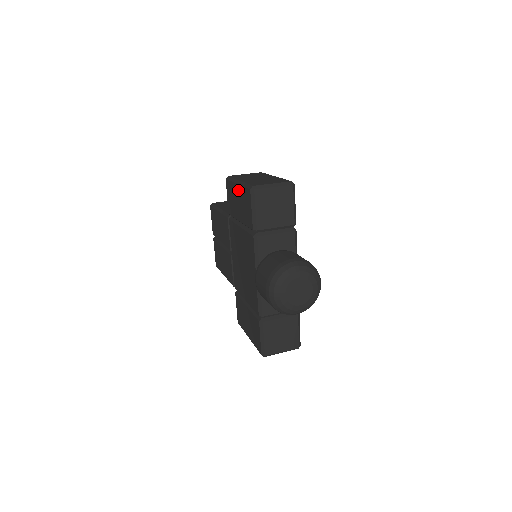
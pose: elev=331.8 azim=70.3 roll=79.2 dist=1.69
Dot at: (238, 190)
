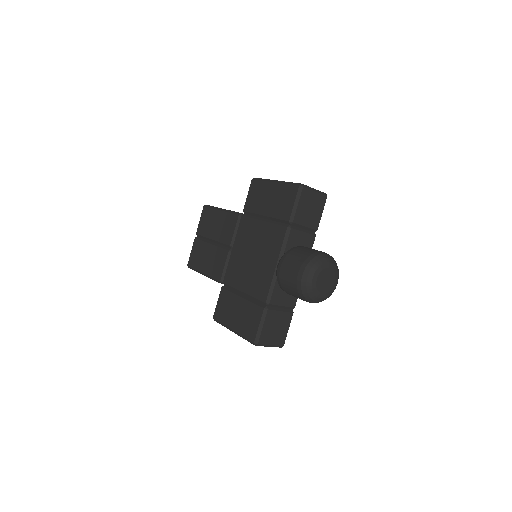
Dot at: (274, 187)
